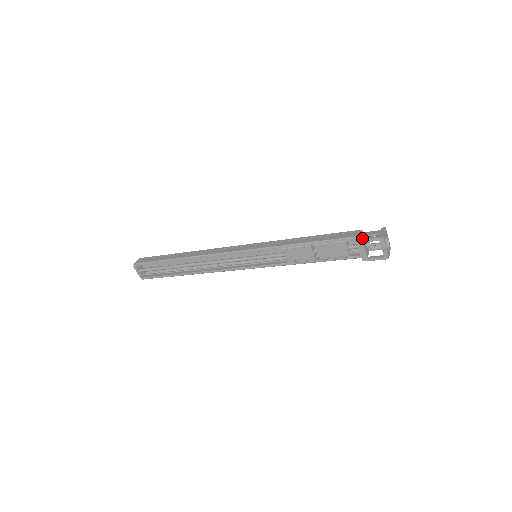
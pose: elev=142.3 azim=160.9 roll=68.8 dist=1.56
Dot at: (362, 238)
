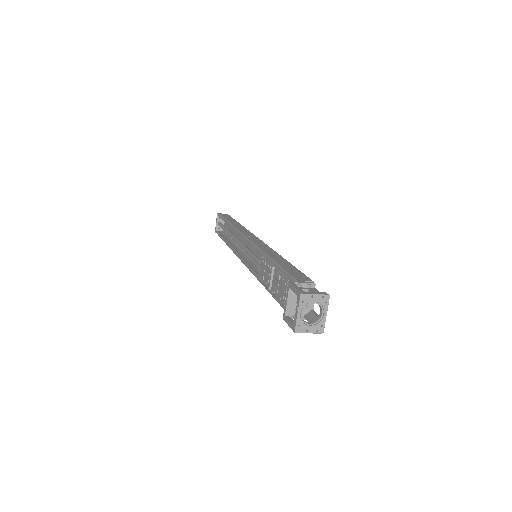
Dot at: (294, 282)
